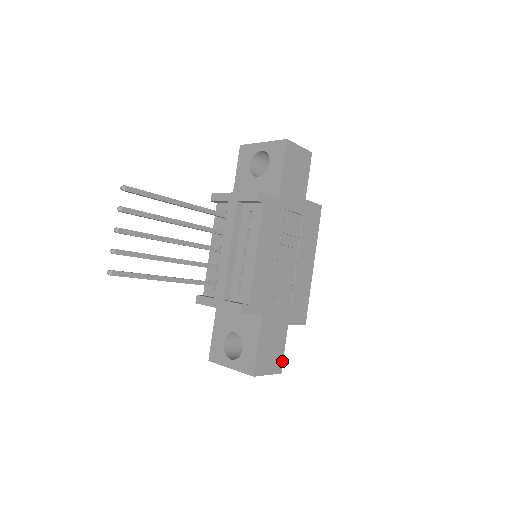
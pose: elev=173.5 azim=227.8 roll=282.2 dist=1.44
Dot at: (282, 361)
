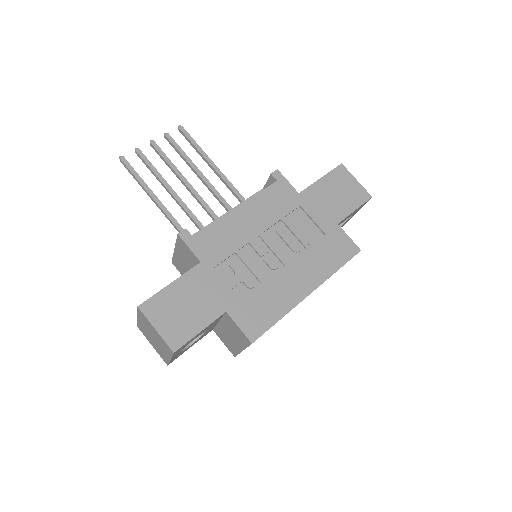
Dot at: (187, 341)
